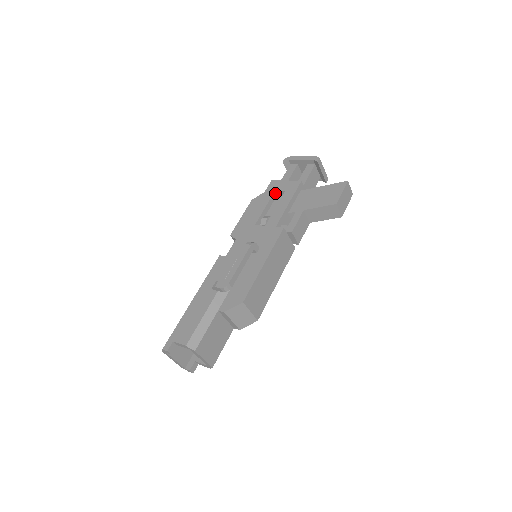
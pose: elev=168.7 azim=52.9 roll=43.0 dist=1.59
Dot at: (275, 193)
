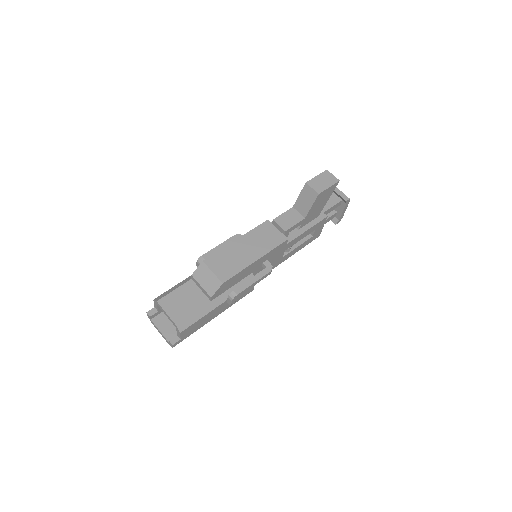
Dot at: occluded
